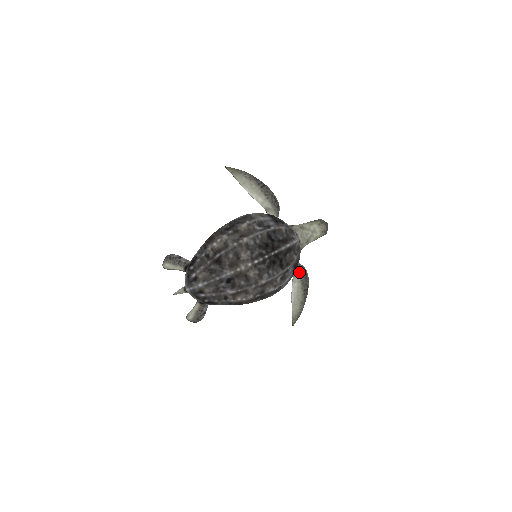
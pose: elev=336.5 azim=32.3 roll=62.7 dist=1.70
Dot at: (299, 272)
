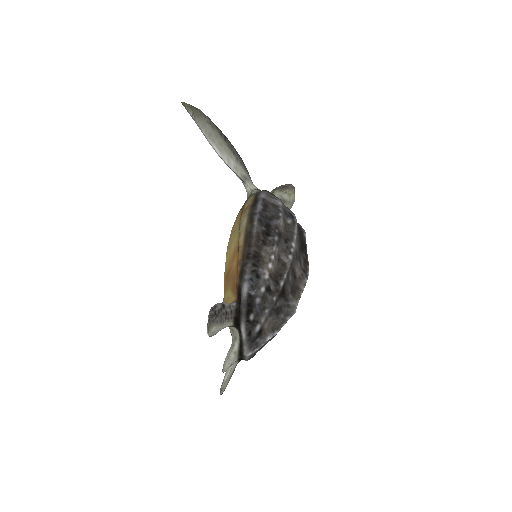
Dot at: occluded
